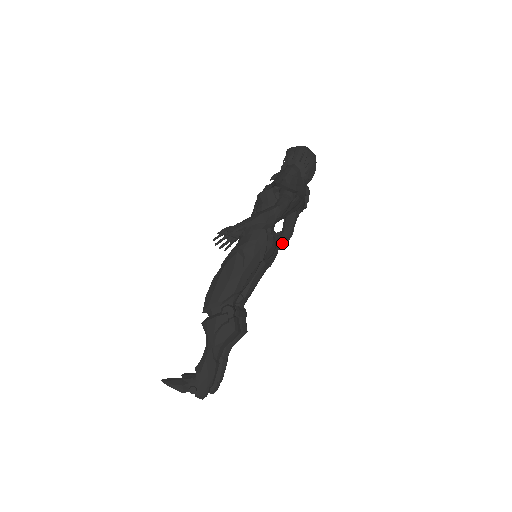
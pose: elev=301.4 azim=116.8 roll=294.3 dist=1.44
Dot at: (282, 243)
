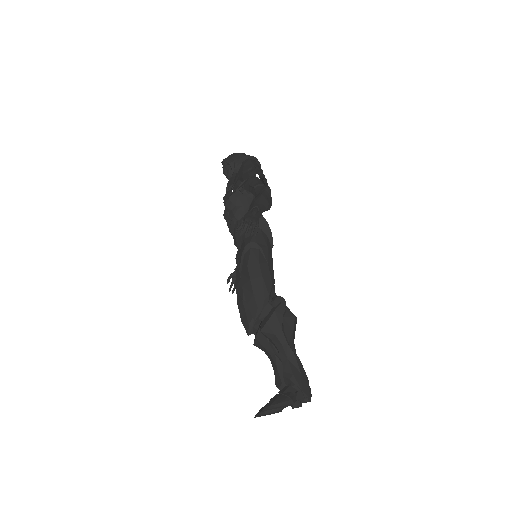
Dot at: occluded
